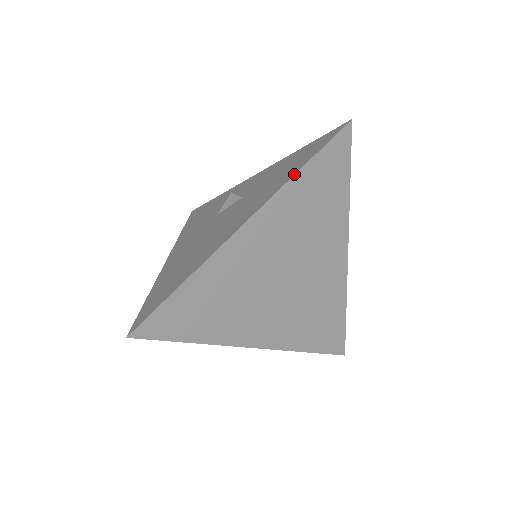
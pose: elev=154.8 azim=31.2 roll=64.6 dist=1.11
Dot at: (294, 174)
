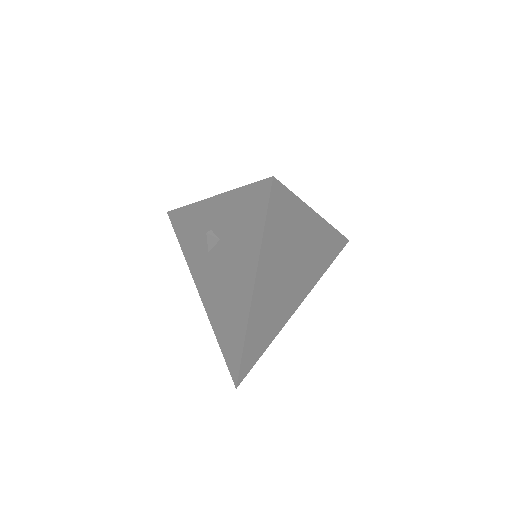
Dot at: (260, 246)
